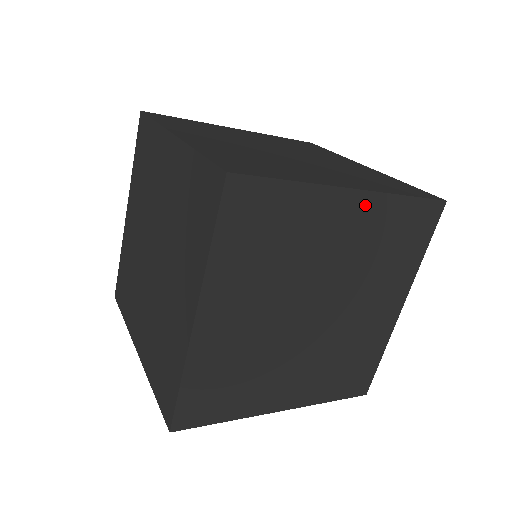
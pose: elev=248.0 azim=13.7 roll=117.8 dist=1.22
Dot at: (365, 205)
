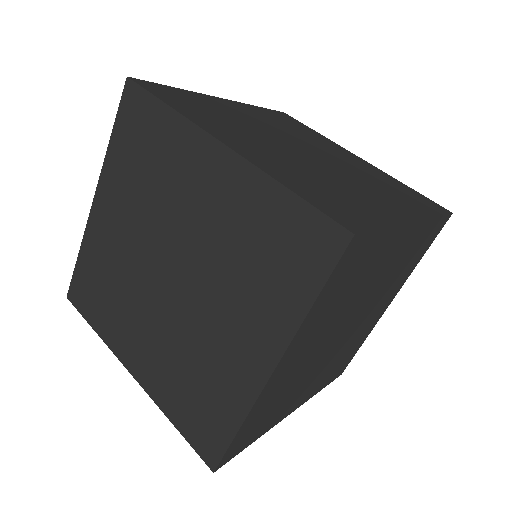
Dot at: (240, 106)
